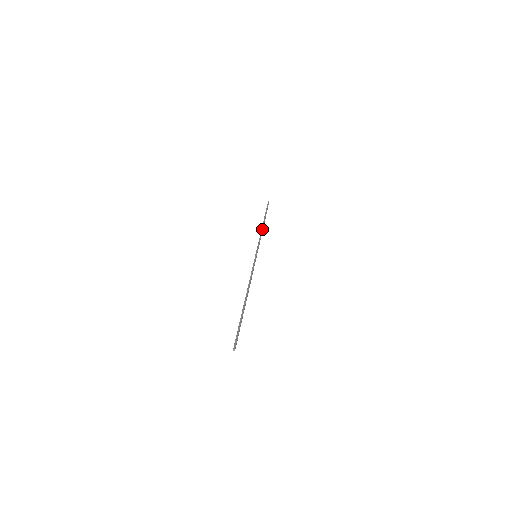
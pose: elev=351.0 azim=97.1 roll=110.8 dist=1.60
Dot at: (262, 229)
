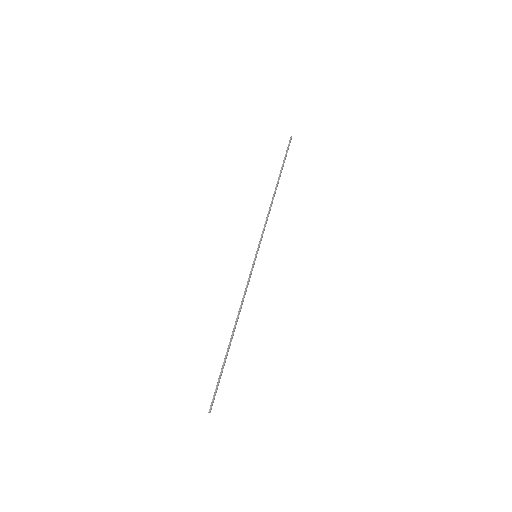
Dot at: (272, 201)
